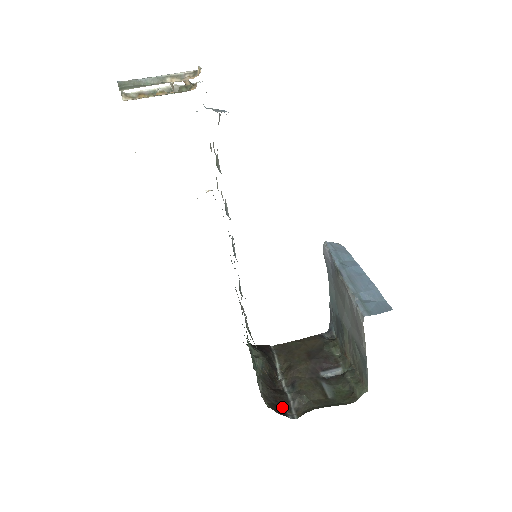
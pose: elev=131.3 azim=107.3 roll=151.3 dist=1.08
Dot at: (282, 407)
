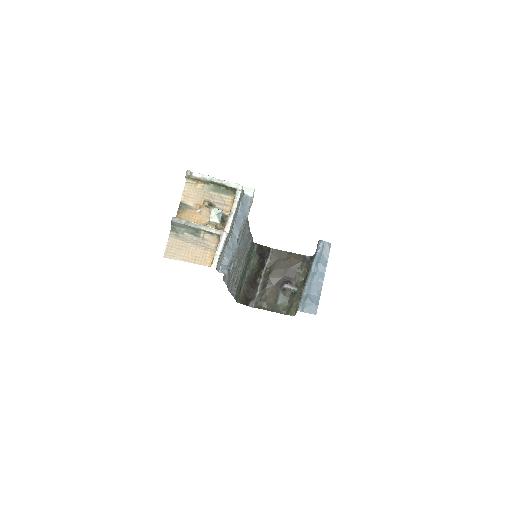
Dot at: (249, 299)
